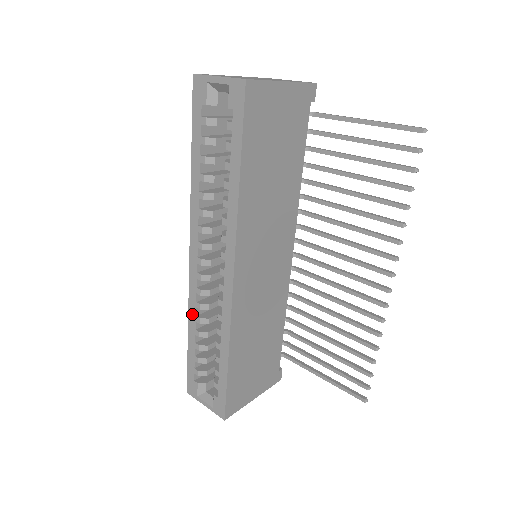
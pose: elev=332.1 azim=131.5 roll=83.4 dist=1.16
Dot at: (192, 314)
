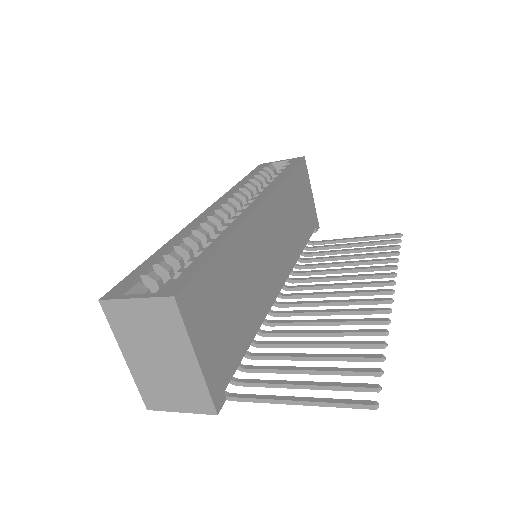
Dot at: (180, 235)
